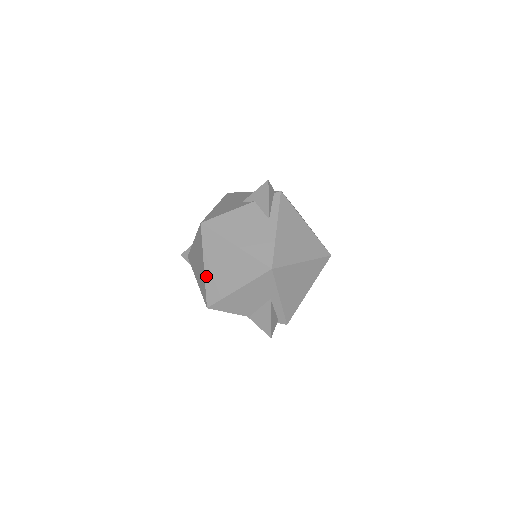
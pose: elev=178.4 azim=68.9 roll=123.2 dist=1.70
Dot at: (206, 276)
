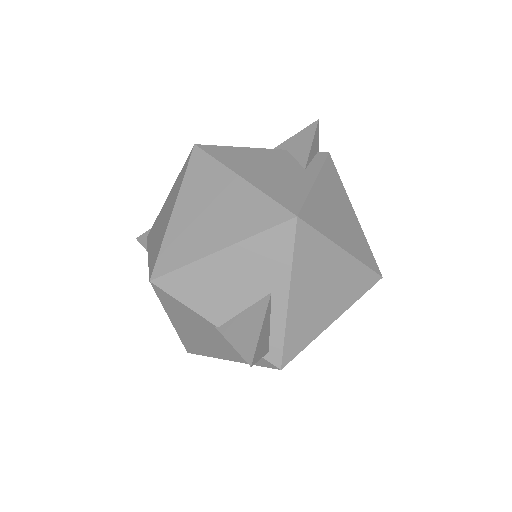
Dot at: (170, 225)
